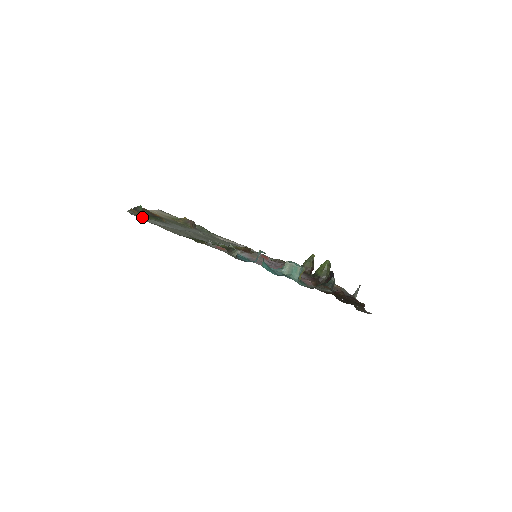
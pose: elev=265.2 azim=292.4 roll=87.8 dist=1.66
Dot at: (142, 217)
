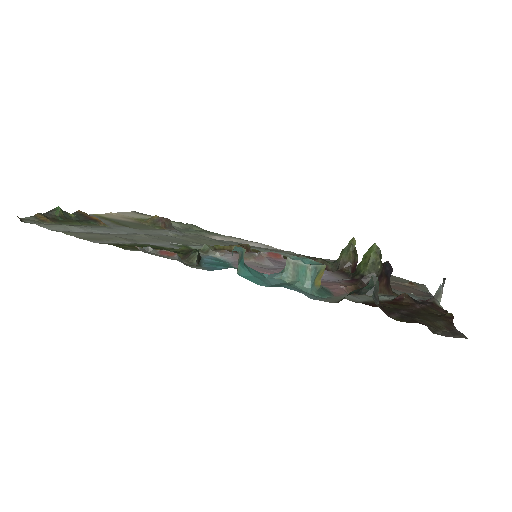
Dot at: (47, 223)
